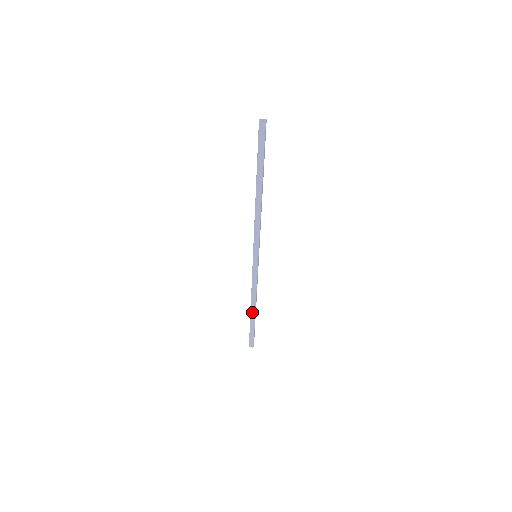
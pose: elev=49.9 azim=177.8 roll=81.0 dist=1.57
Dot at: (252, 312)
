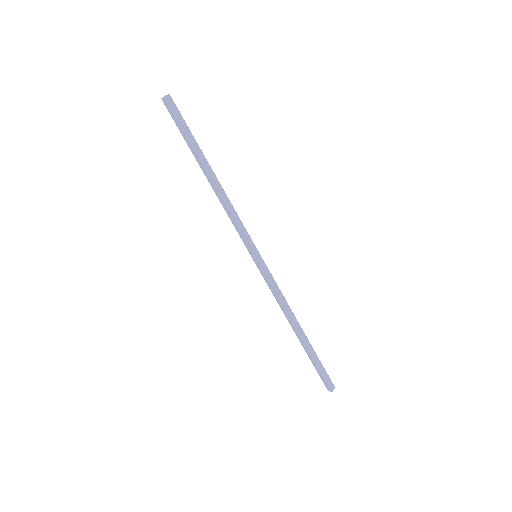
Dot at: (302, 335)
